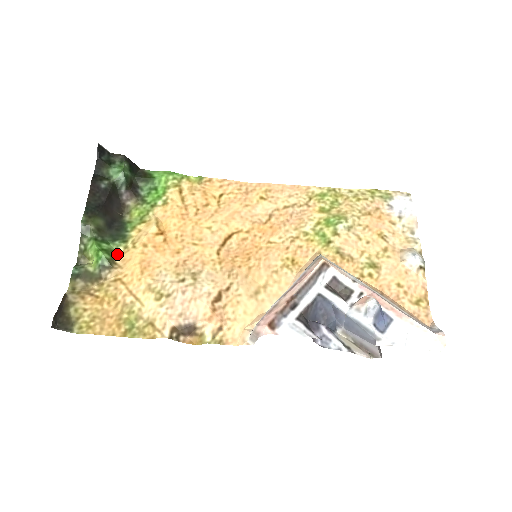
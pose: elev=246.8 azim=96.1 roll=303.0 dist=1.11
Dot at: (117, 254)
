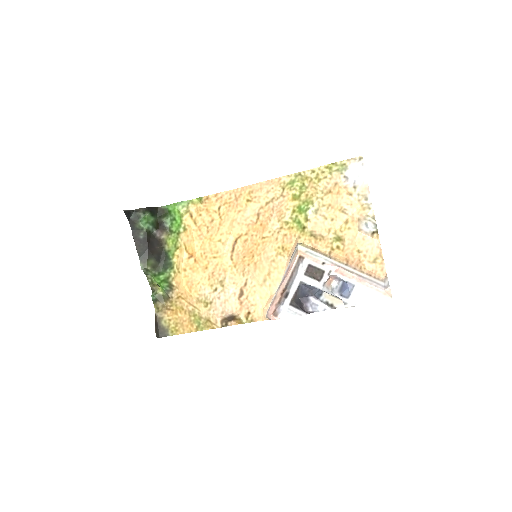
Dot at: (171, 279)
